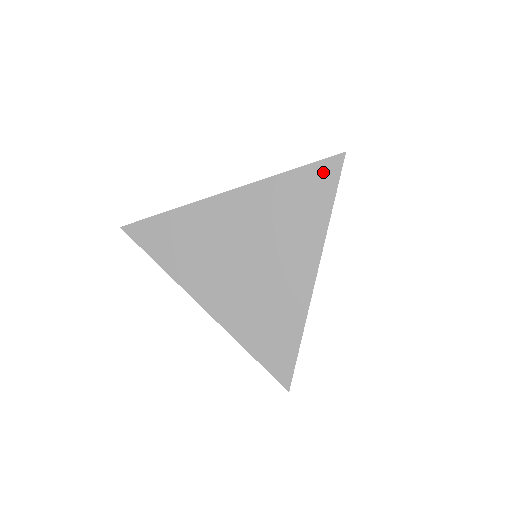
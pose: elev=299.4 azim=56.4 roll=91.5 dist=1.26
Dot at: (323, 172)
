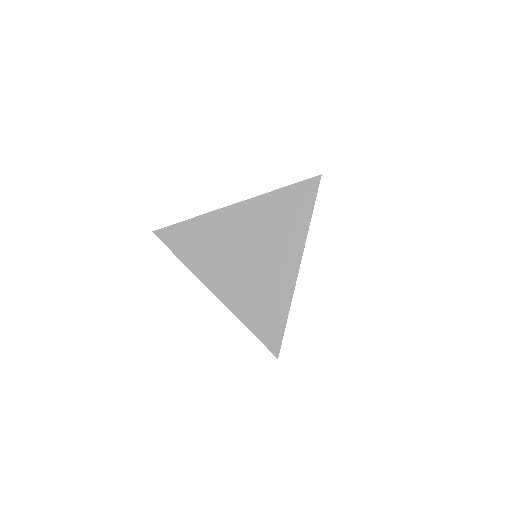
Dot at: (305, 189)
